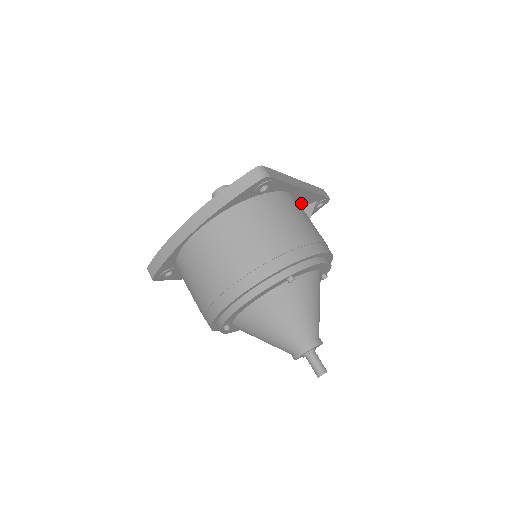
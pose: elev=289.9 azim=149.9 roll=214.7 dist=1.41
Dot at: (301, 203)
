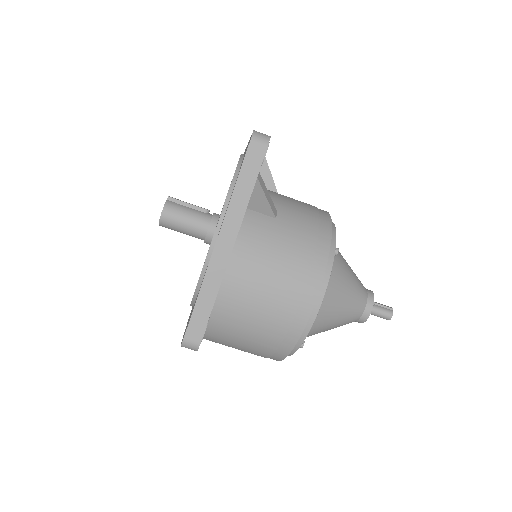
Dot at: occluded
